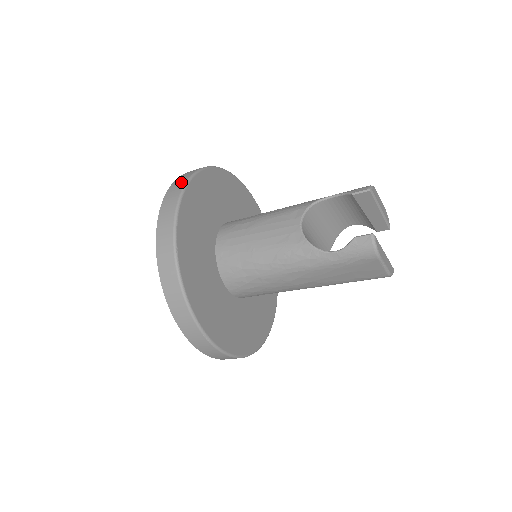
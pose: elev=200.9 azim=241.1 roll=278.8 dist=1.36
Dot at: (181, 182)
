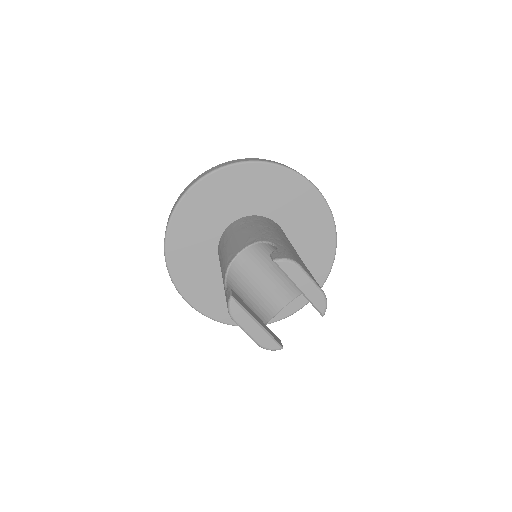
Dot at: (223, 164)
